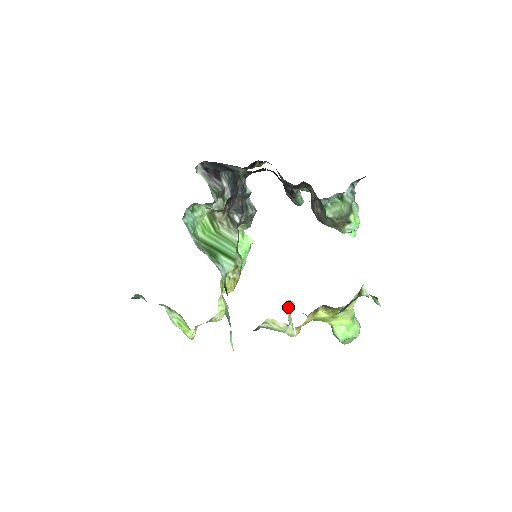
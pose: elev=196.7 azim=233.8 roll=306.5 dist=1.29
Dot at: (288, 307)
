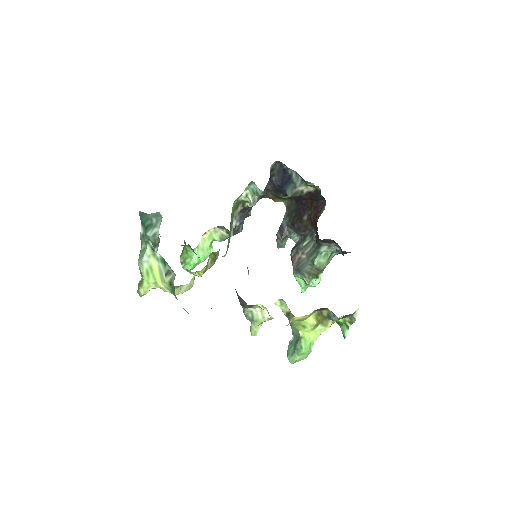
Dot at: occluded
